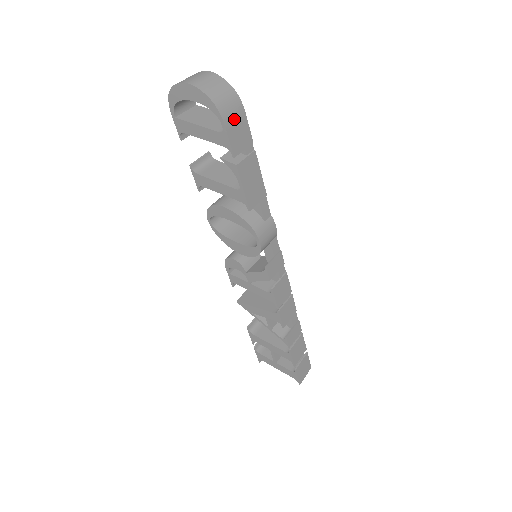
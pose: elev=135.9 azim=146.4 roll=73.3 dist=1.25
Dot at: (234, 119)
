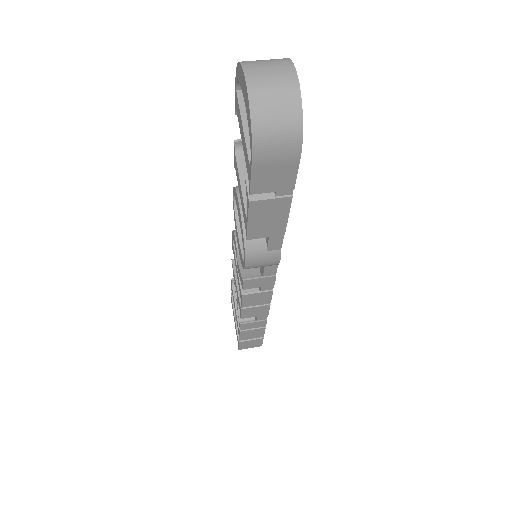
Dot at: (274, 161)
